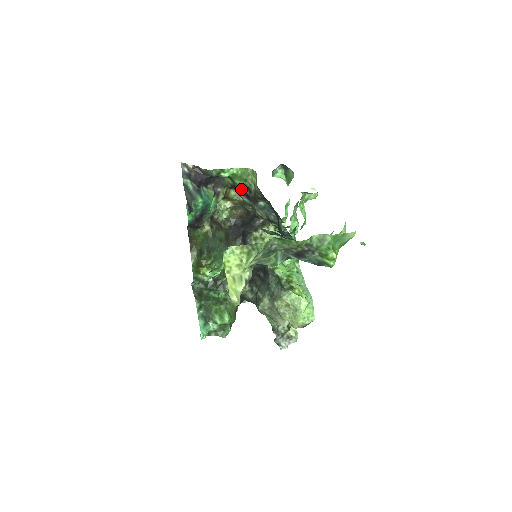
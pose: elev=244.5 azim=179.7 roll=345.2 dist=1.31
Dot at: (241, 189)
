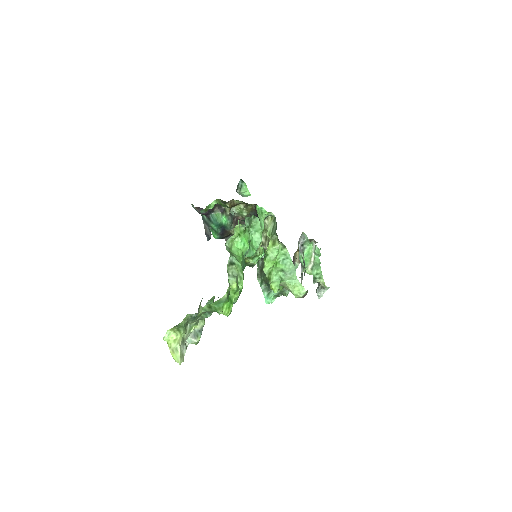
Dot at: occluded
